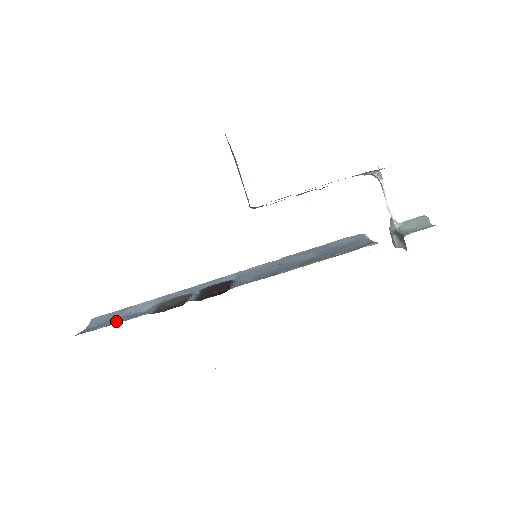
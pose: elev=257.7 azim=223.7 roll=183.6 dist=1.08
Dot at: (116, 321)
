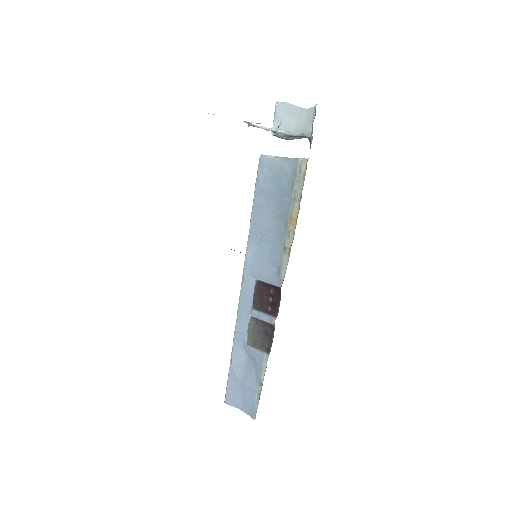
Dot at: (254, 384)
